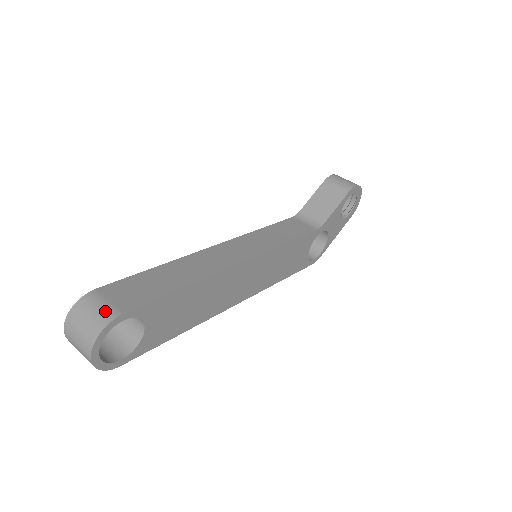
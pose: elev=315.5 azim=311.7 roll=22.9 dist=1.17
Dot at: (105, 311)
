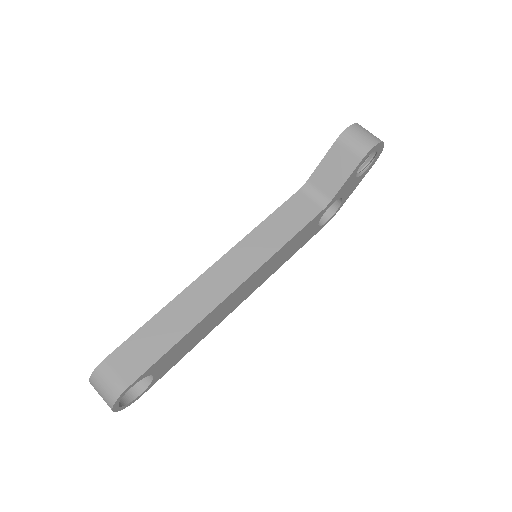
Dot at: (114, 385)
